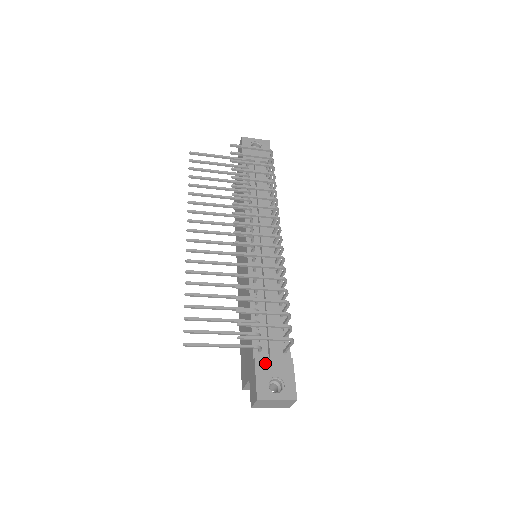
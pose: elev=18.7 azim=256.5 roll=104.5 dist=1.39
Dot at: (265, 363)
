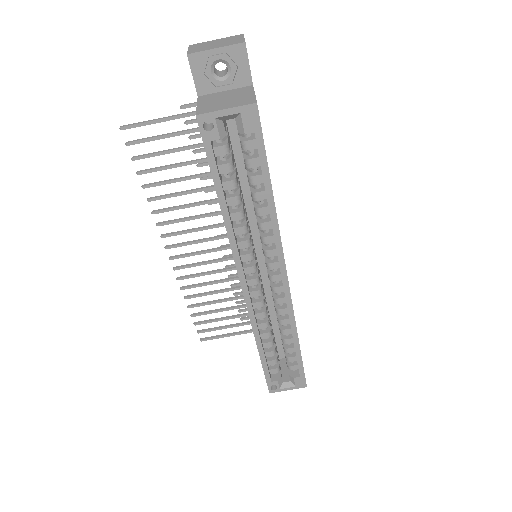
Dot at: occluded
